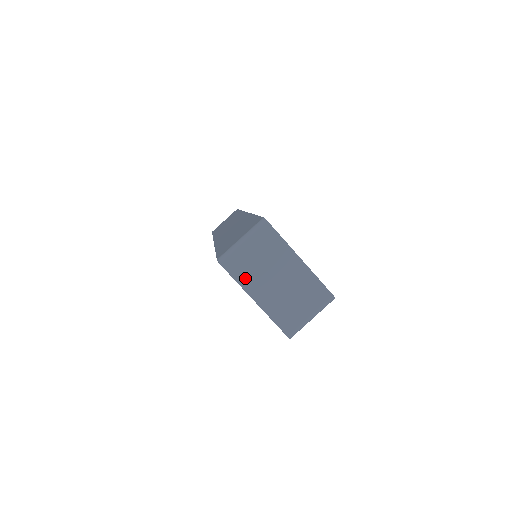
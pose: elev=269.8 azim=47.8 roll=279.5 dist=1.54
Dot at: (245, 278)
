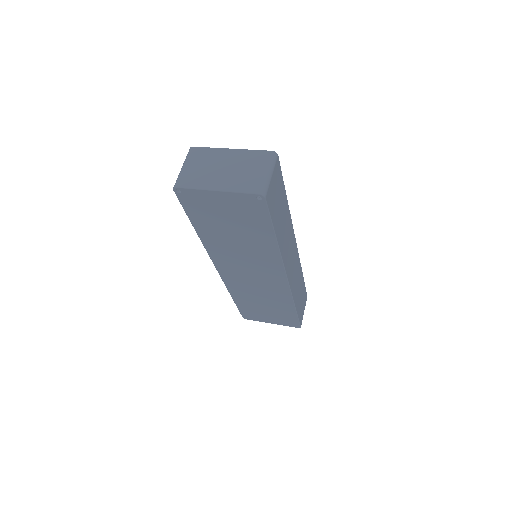
Dot at: (199, 183)
